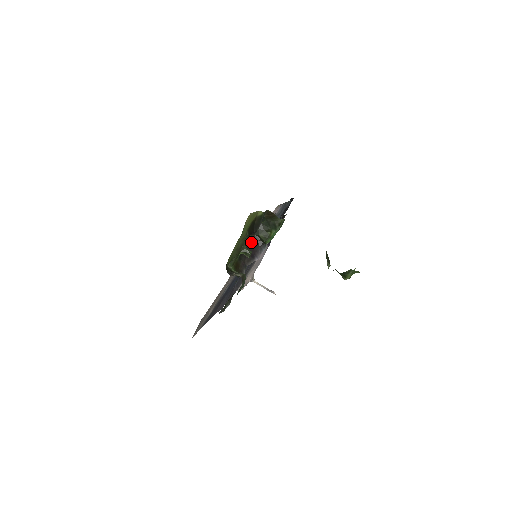
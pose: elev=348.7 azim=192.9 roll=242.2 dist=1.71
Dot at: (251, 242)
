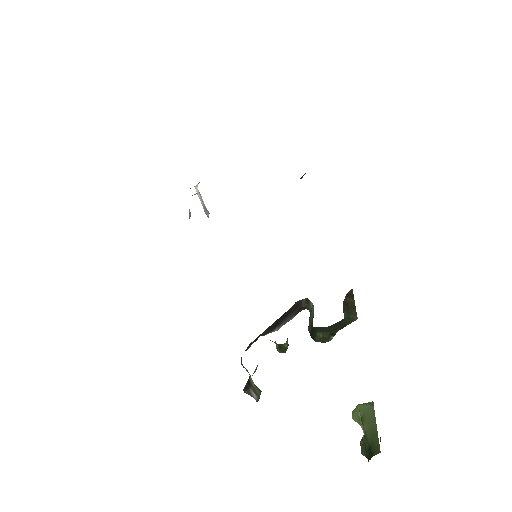
Dot at: (291, 308)
